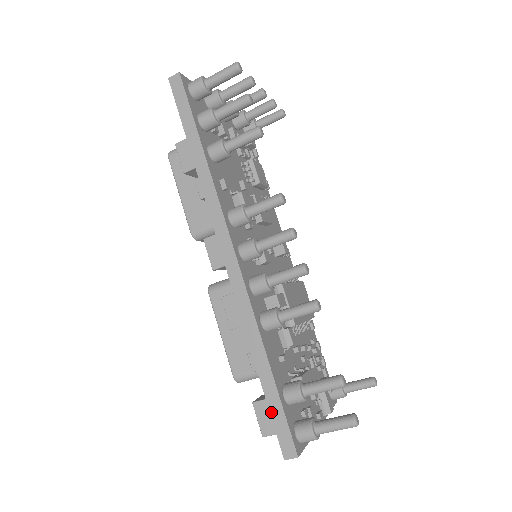
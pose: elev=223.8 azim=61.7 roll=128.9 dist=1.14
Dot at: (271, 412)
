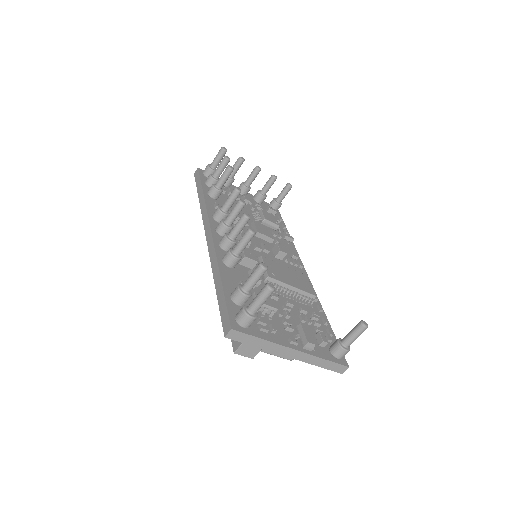
Dot at: (220, 308)
